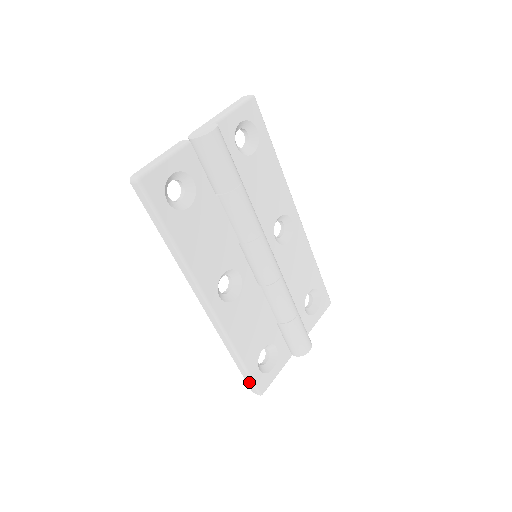
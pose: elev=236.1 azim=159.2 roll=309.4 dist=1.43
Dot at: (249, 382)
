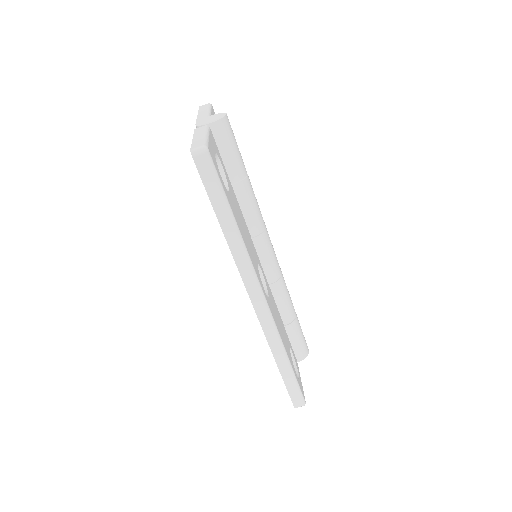
Dot at: (294, 393)
